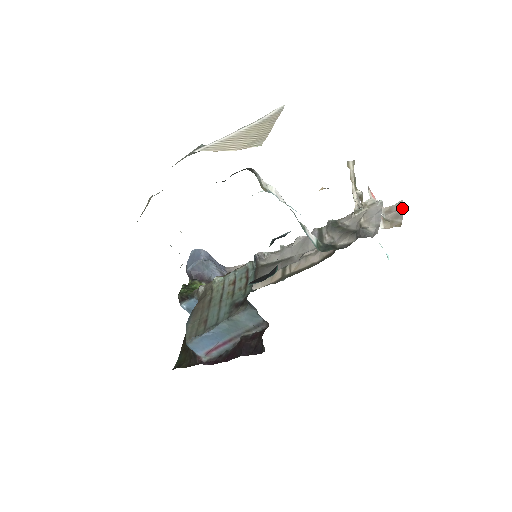
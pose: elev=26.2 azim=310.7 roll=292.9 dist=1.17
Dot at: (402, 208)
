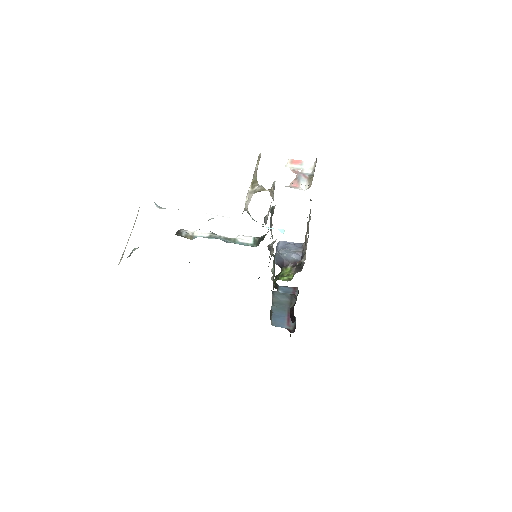
Dot at: (316, 160)
